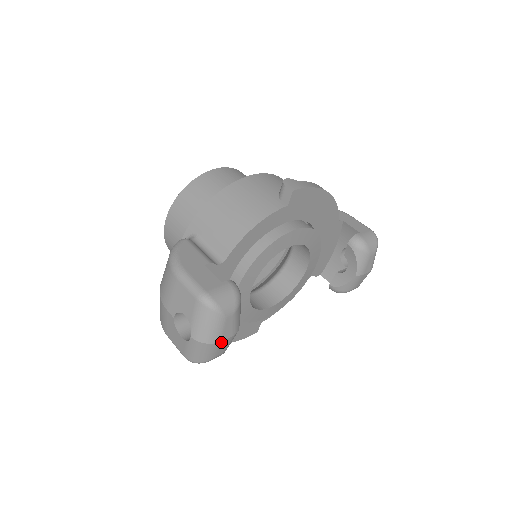
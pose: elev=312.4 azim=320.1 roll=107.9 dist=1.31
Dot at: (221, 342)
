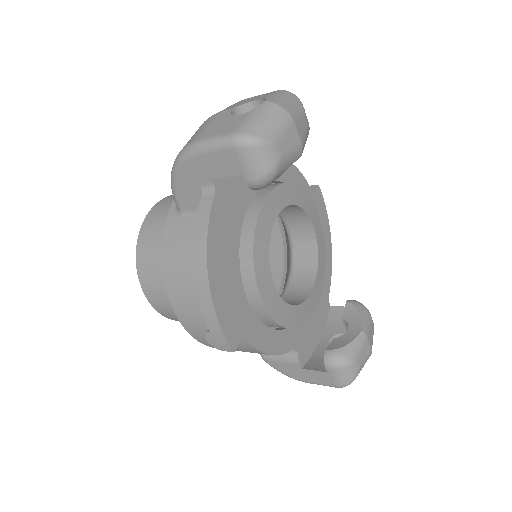
Dot at: (294, 127)
